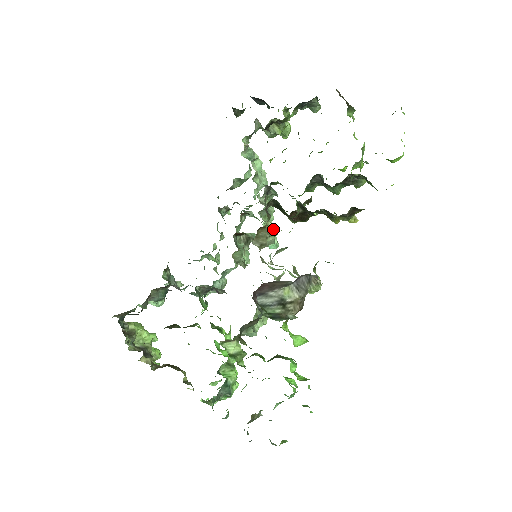
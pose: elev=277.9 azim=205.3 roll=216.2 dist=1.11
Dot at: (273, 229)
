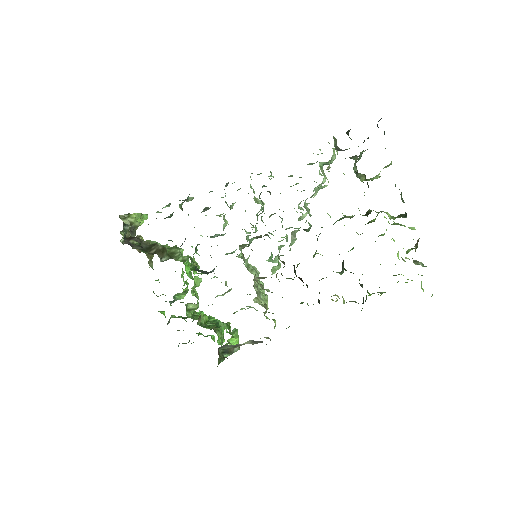
Dot at: (280, 264)
